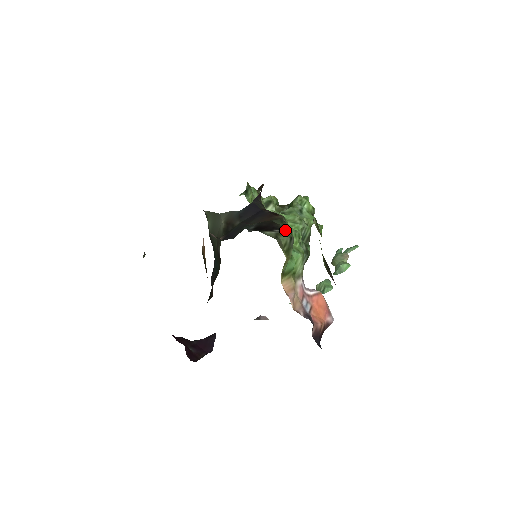
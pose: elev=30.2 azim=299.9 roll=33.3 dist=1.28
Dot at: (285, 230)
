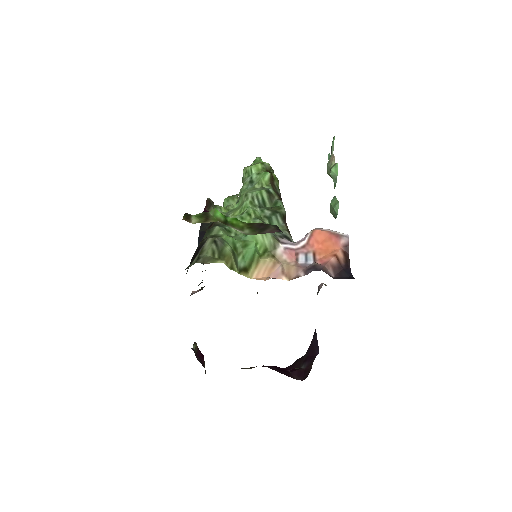
Dot at: (206, 241)
